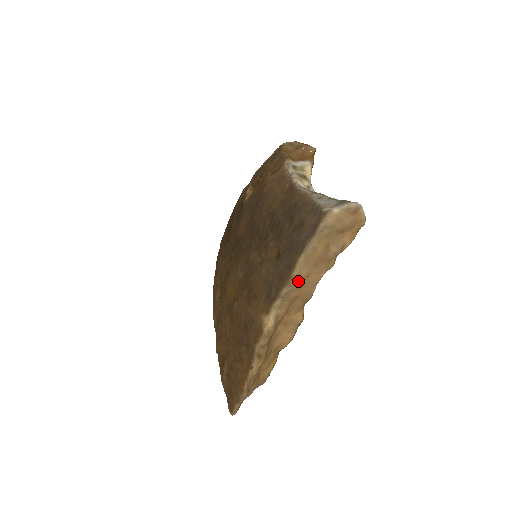
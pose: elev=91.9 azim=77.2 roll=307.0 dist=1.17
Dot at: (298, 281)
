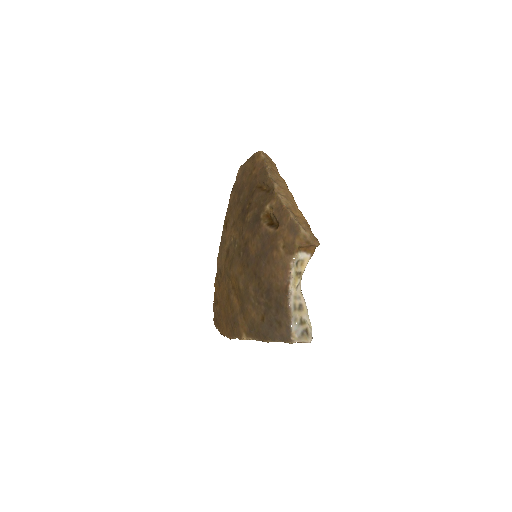
Dot at: occluded
